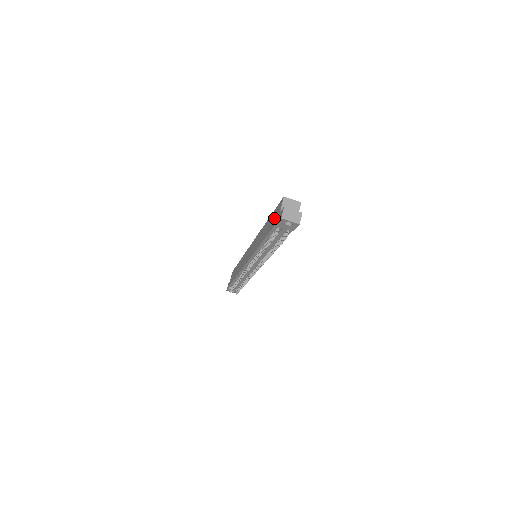
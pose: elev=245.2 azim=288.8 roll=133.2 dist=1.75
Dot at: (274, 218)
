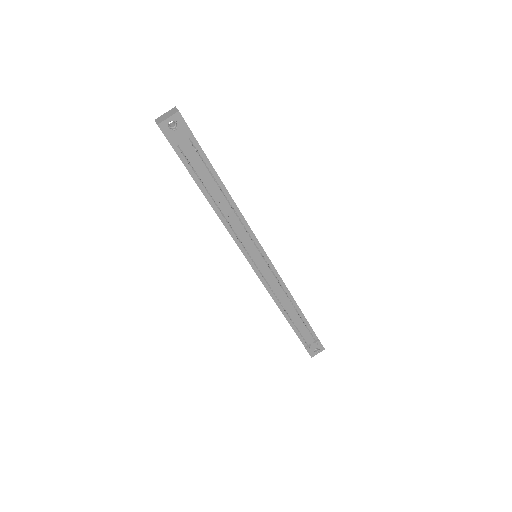
Dot at: occluded
